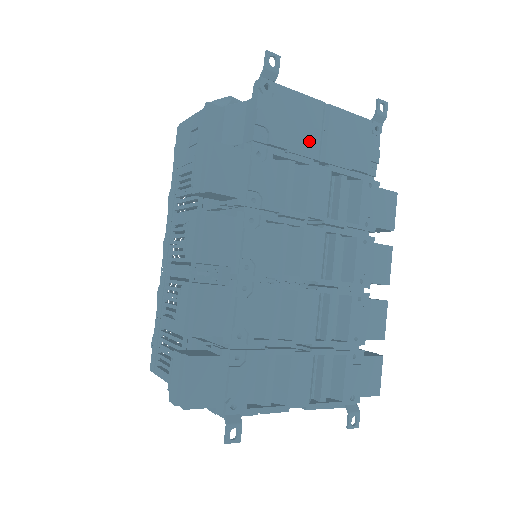
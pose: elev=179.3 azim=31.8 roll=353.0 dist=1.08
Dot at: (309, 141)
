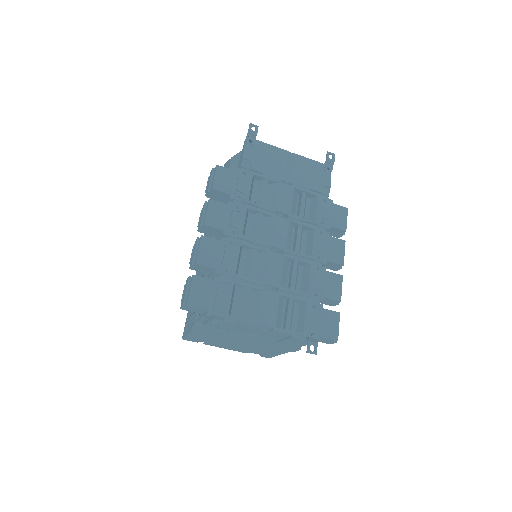
Dot at: (278, 170)
